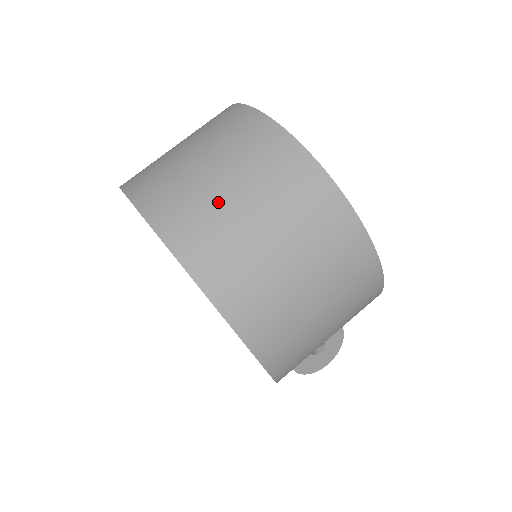
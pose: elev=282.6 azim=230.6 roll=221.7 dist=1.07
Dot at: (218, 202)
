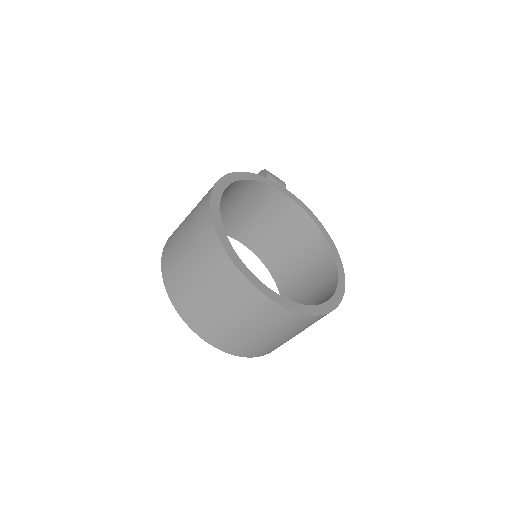
Dot at: (282, 342)
